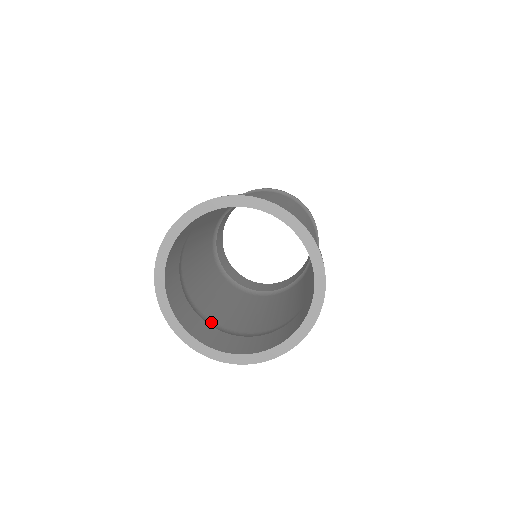
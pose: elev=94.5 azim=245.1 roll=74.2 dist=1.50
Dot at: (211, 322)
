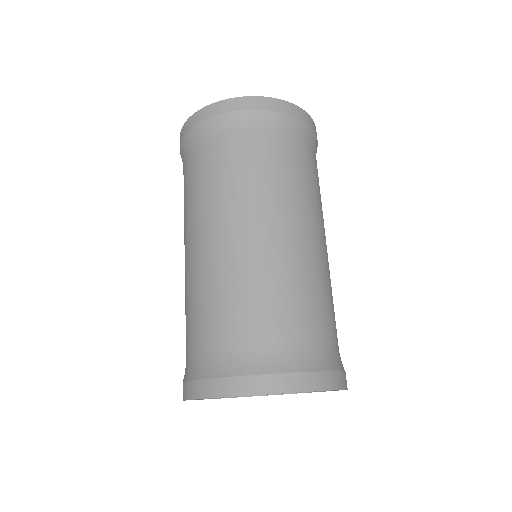
Dot at: occluded
